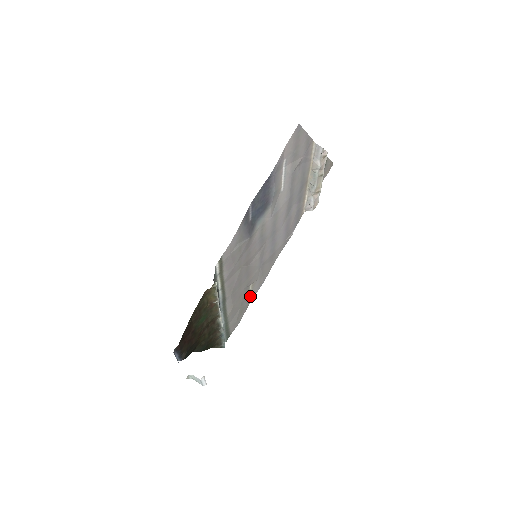
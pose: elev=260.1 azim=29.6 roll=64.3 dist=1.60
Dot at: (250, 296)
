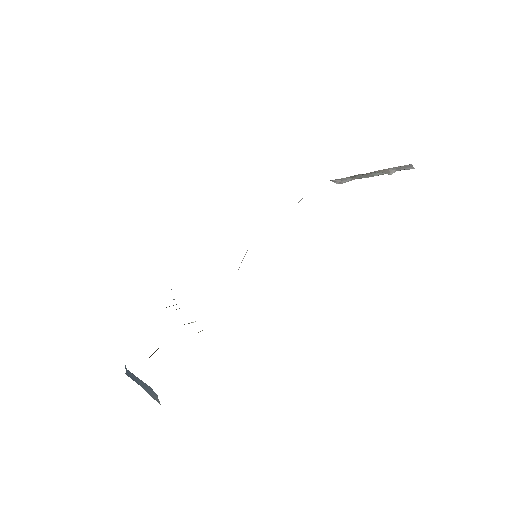
Dot at: occluded
